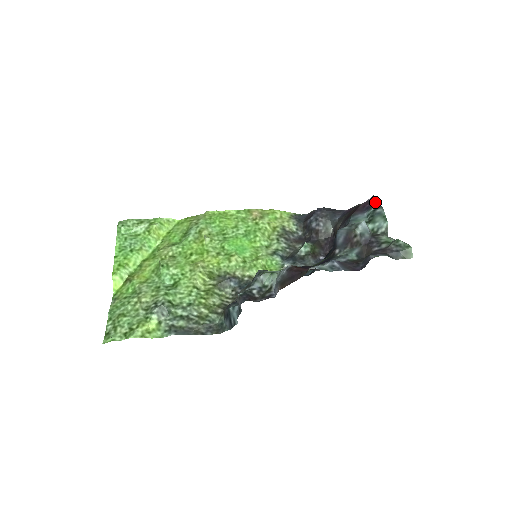
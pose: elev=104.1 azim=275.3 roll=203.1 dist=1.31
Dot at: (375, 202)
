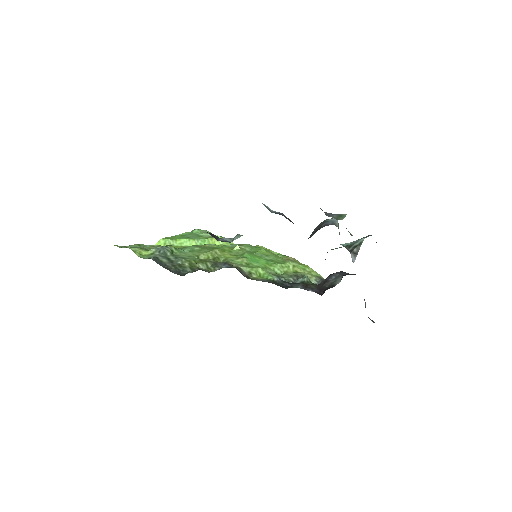
Dot at: occluded
